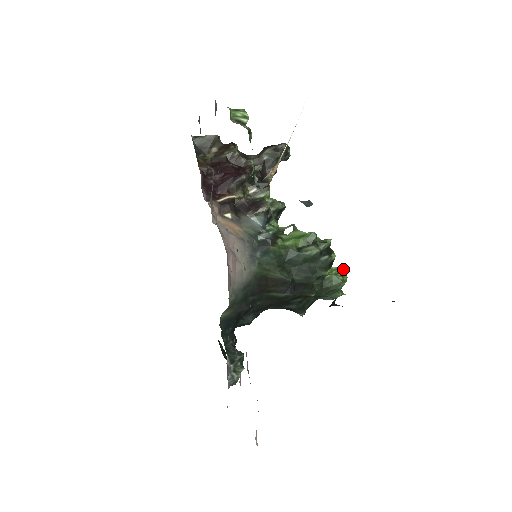
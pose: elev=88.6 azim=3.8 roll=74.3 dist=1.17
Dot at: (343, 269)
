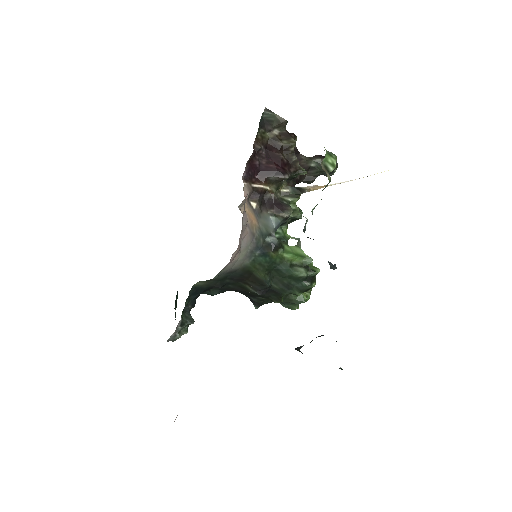
Dot at: (311, 289)
